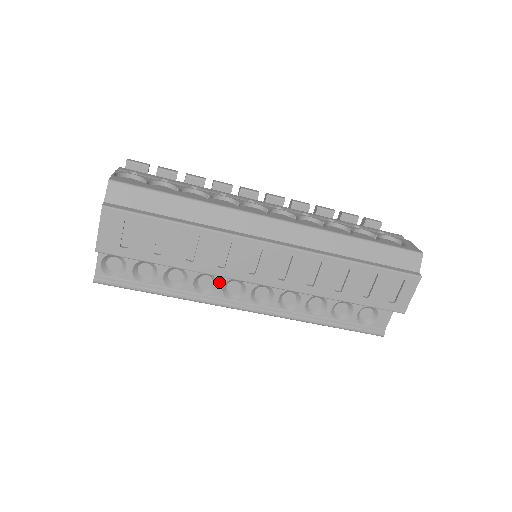
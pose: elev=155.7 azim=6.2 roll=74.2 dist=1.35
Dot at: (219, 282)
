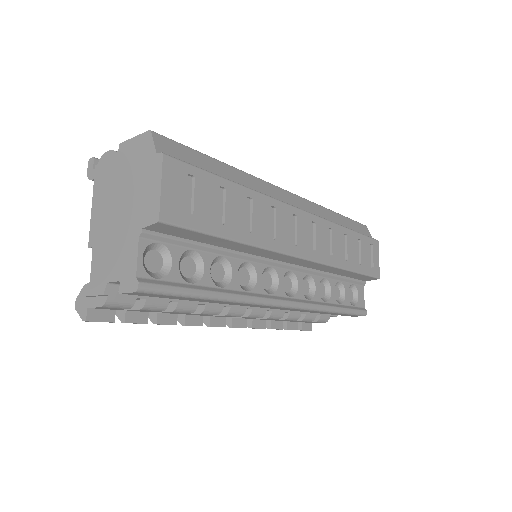
Dot at: (258, 272)
